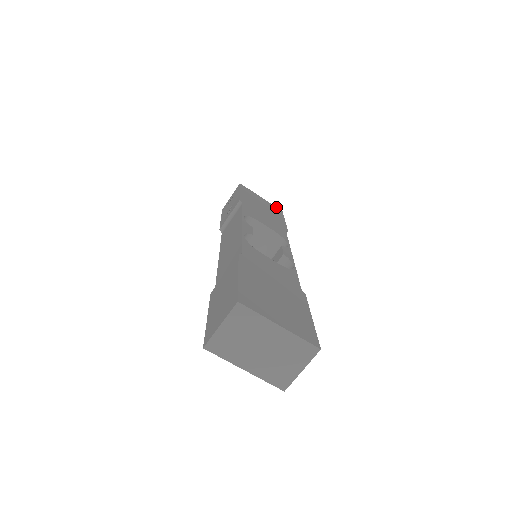
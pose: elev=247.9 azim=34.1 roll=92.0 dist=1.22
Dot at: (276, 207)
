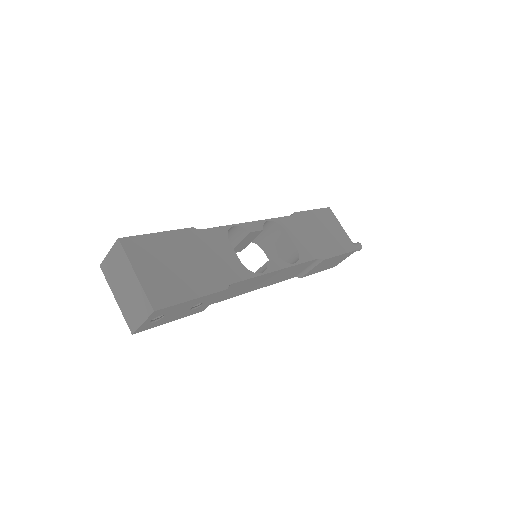
Dot at: (352, 243)
